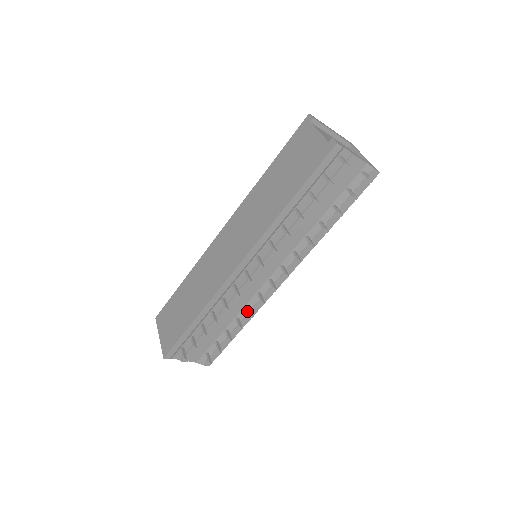
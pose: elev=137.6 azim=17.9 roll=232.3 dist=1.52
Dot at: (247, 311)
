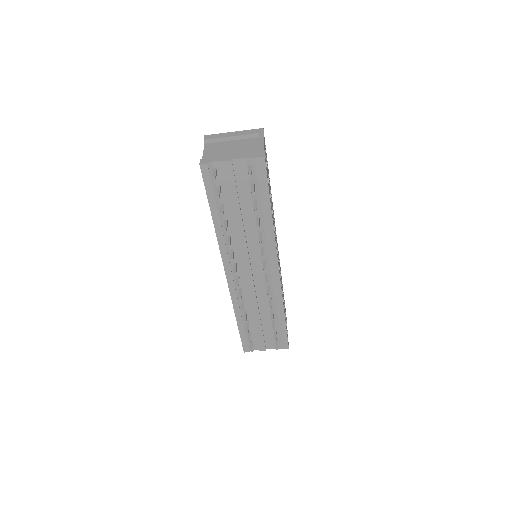
Dot at: (274, 302)
